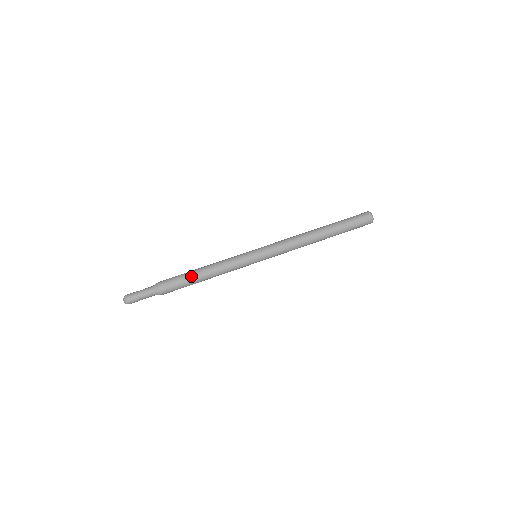
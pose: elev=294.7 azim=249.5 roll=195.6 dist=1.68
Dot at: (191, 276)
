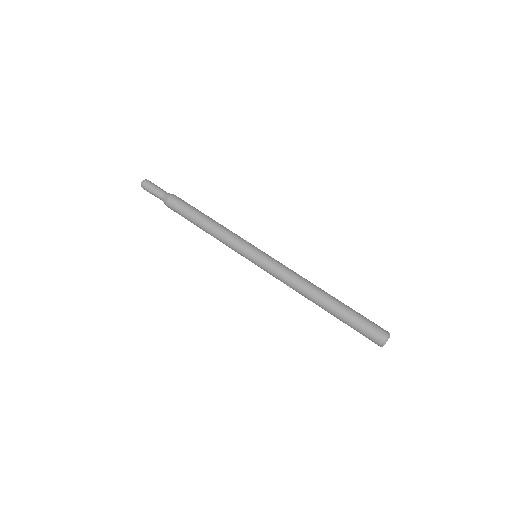
Dot at: (198, 212)
